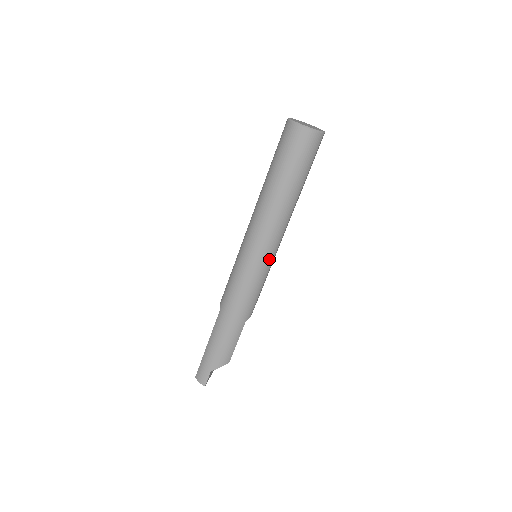
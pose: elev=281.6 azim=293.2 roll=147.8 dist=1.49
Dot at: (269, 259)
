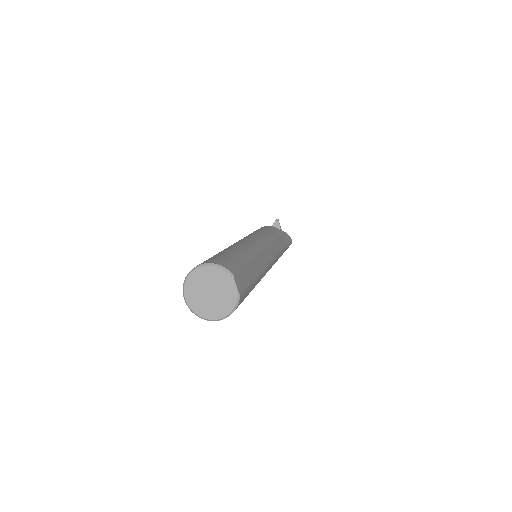
Dot at: (273, 264)
